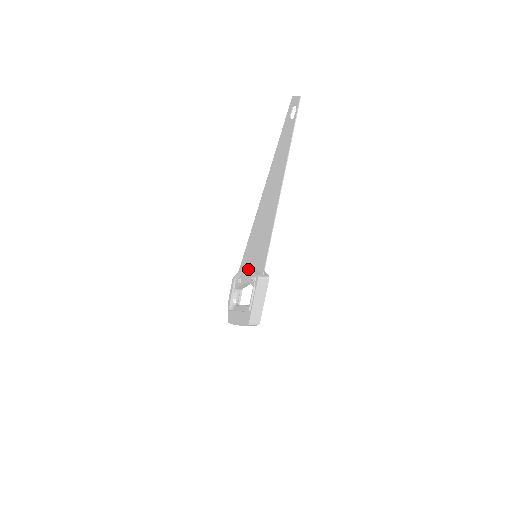
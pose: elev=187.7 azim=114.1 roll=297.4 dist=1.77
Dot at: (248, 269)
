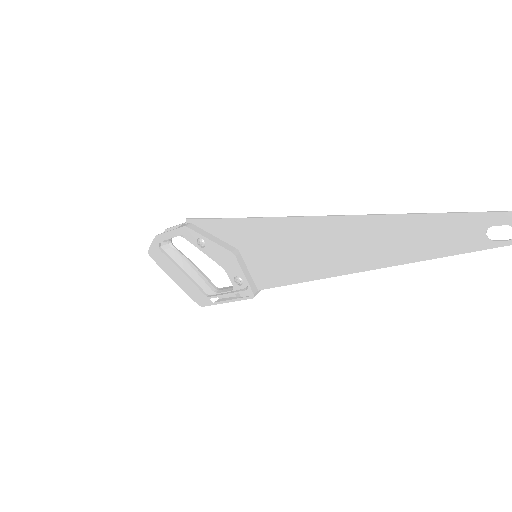
Dot at: (233, 259)
